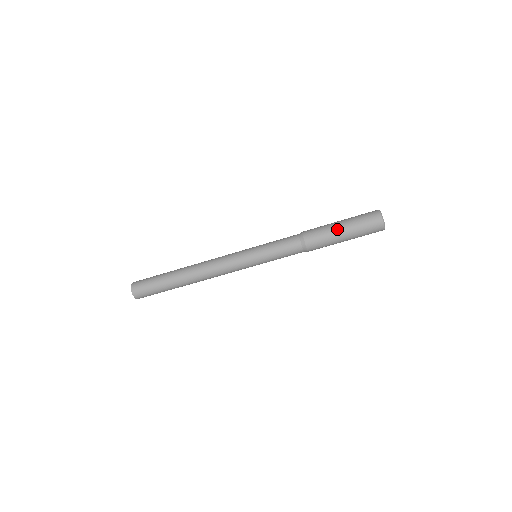
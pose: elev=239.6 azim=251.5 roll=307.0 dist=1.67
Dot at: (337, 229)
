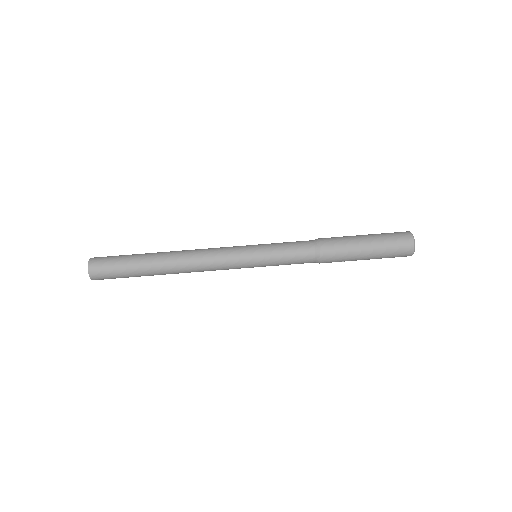
Dot at: (361, 247)
